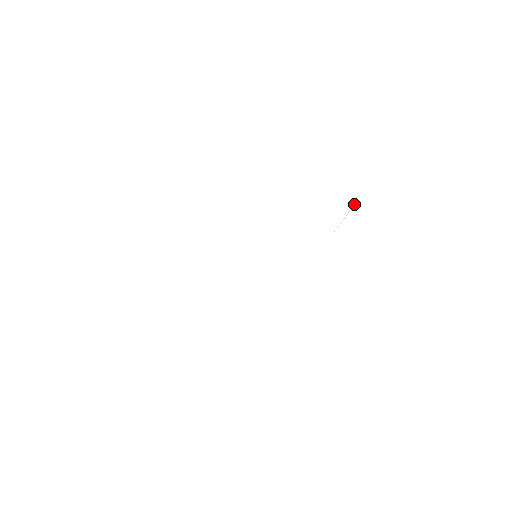
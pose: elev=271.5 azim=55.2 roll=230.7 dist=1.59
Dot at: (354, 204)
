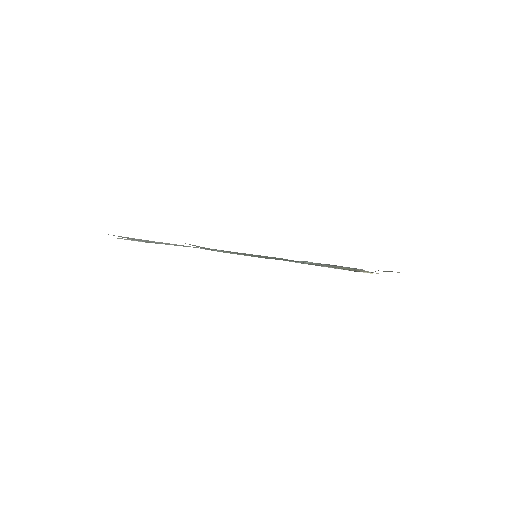
Dot at: occluded
